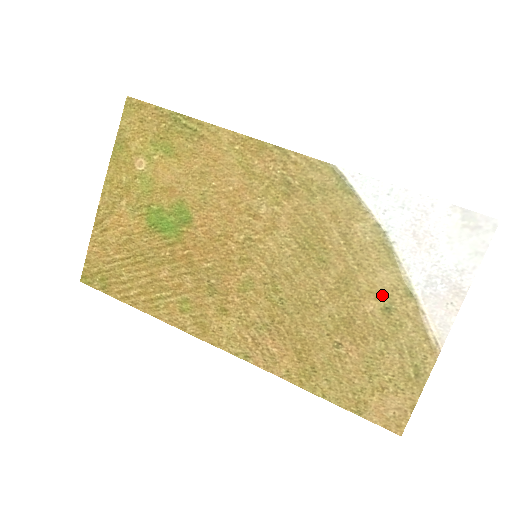
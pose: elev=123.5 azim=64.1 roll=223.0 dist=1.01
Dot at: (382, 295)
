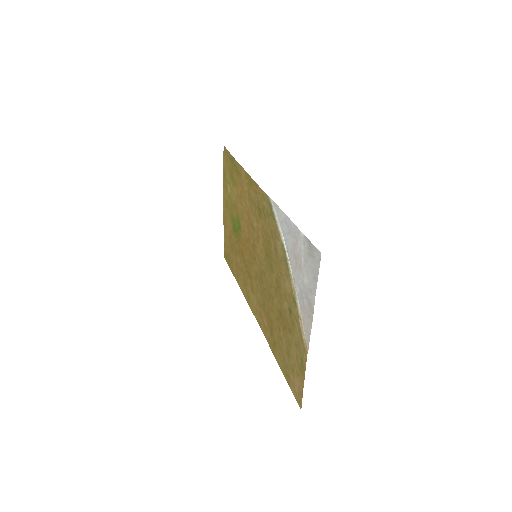
Dot at: (288, 299)
